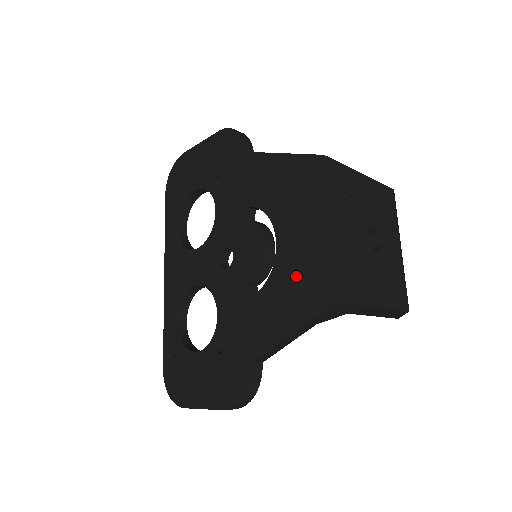
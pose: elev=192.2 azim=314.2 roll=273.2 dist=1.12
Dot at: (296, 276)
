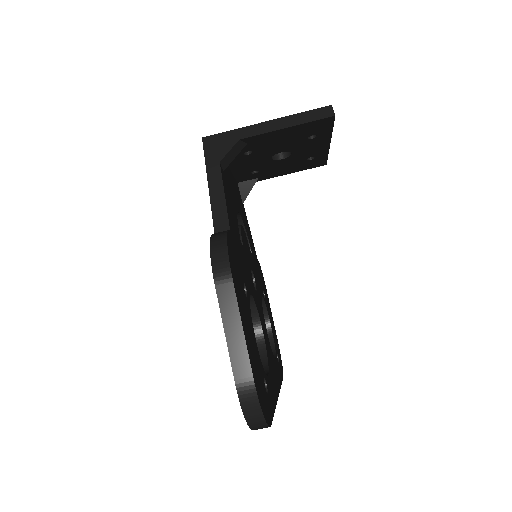
Dot at: occluded
